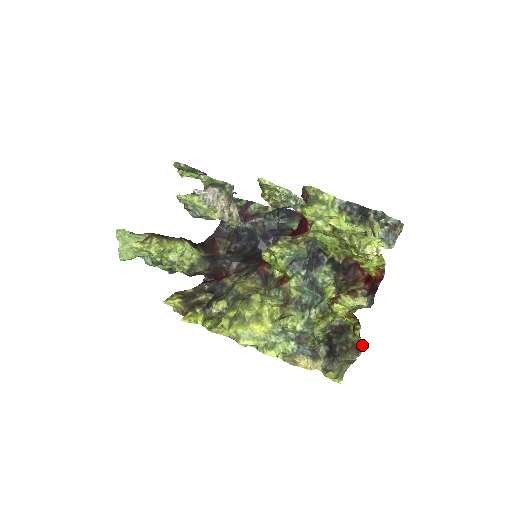
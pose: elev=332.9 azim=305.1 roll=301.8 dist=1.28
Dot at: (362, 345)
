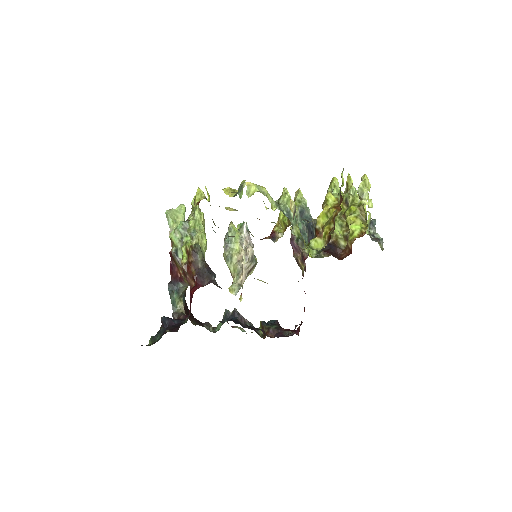
Dot at: (332, 233)
